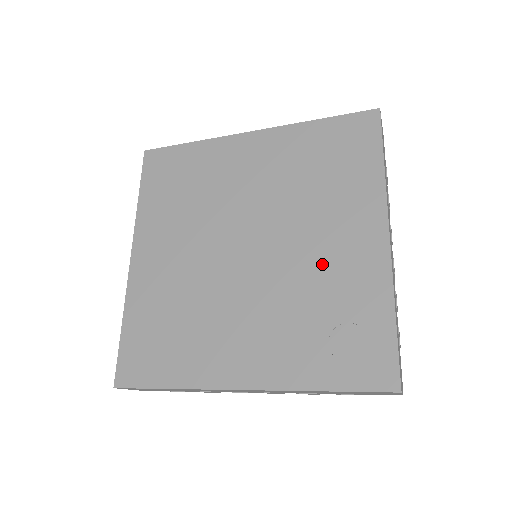
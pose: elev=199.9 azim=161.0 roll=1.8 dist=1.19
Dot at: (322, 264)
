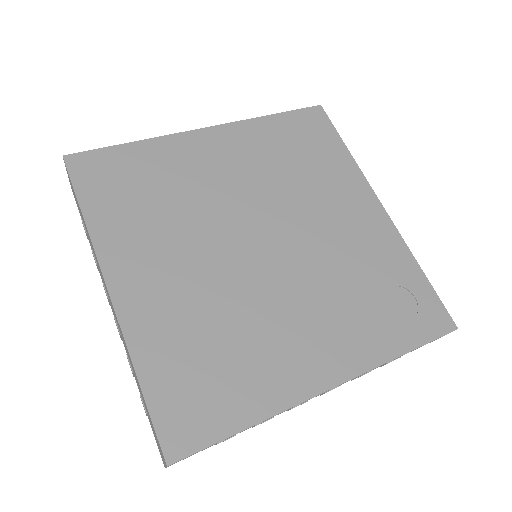
Dot at: (343, 242)
